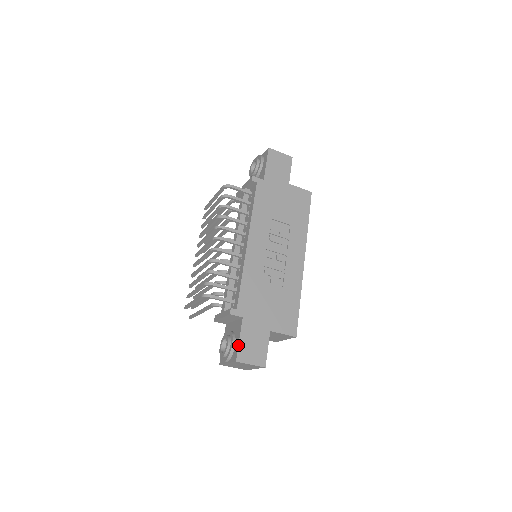
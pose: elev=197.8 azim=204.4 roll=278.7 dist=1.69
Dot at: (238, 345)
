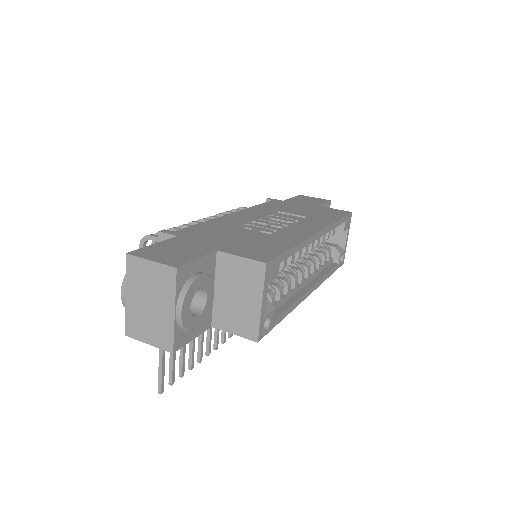
Dot at: (146, 246)
